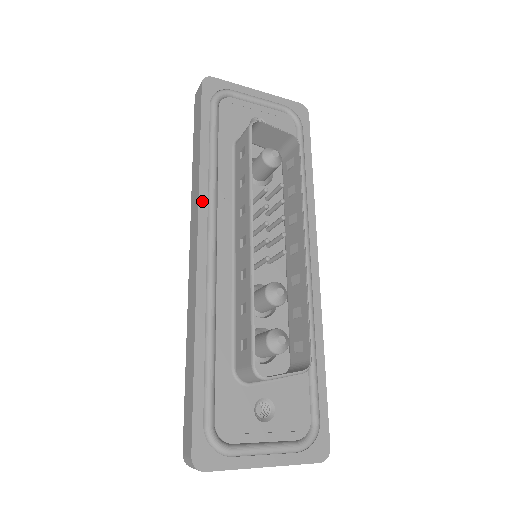
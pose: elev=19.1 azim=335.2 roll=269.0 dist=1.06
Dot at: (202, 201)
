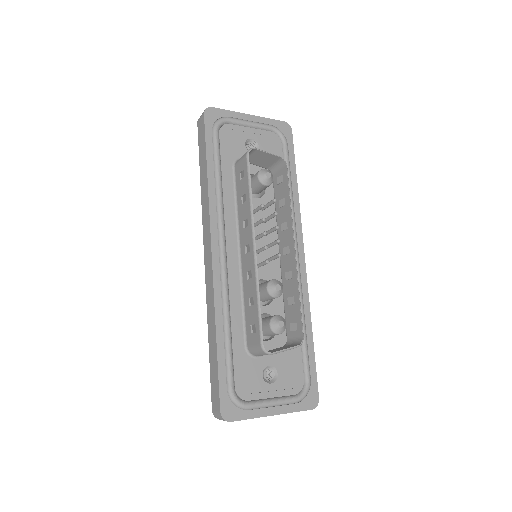
Dot at: (212, 217)
